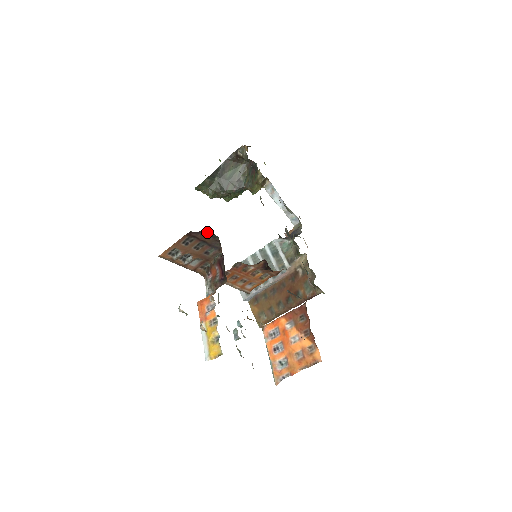
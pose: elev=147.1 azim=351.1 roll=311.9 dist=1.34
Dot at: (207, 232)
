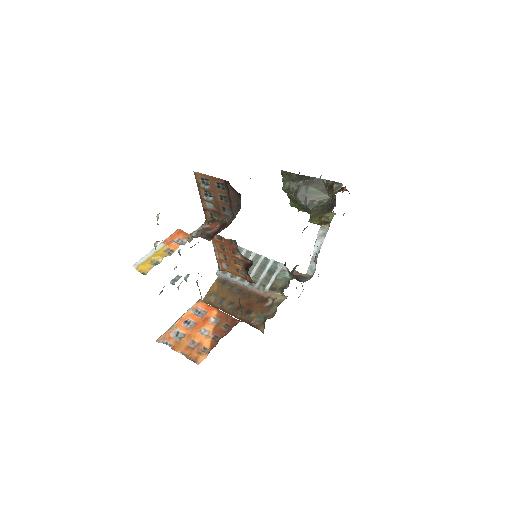
Dot at: (238, 196)
